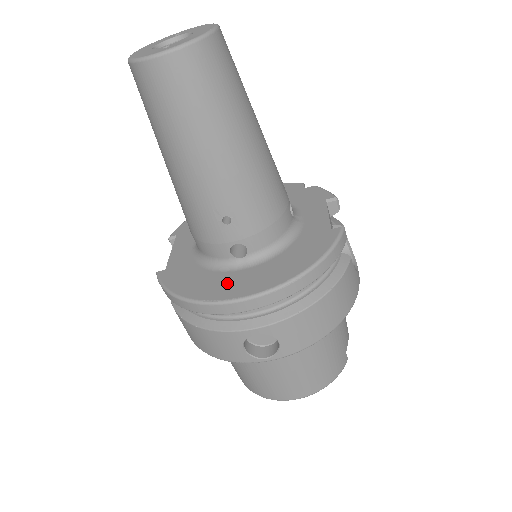
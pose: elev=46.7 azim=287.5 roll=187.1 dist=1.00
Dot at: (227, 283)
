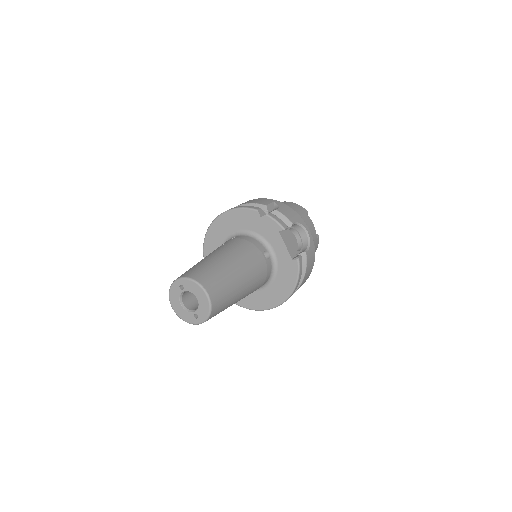
Dot at: (260, 299)
